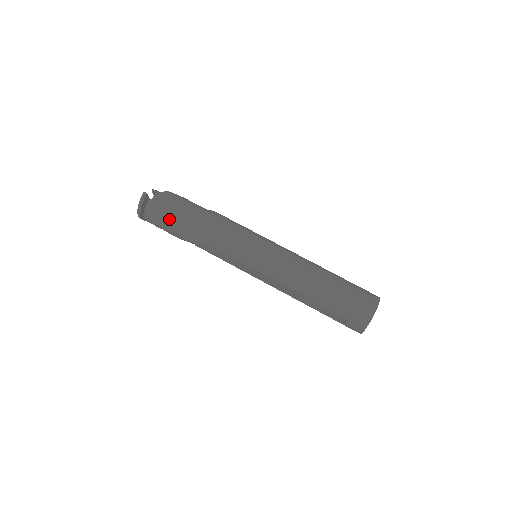
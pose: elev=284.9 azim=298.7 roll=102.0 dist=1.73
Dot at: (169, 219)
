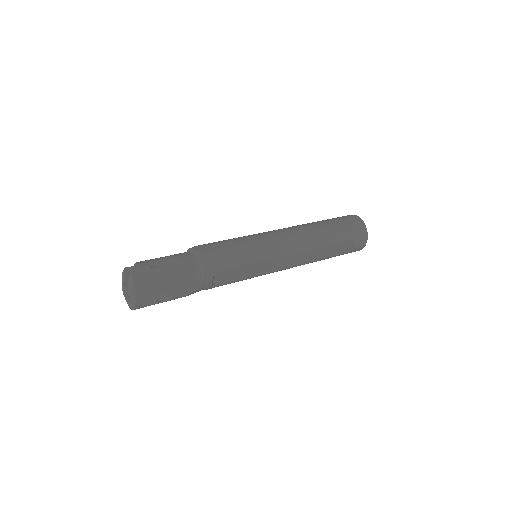
Dot at: (169, 279)
